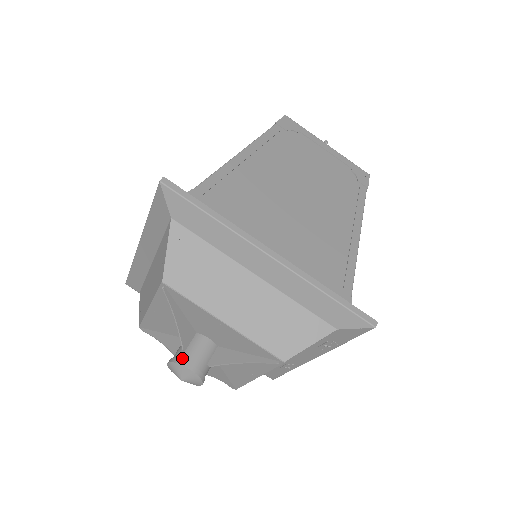
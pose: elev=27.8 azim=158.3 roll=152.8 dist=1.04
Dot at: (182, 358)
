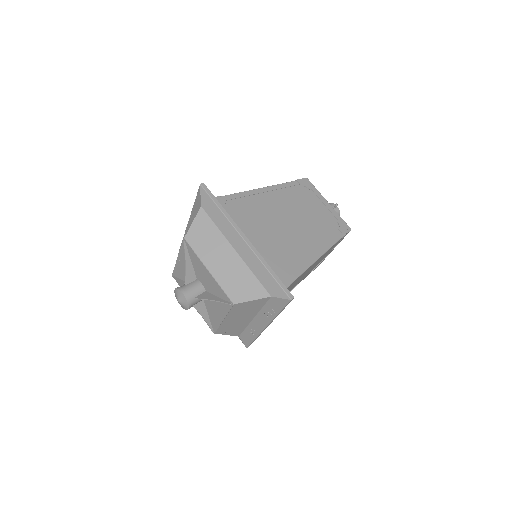
Dot at: (182, 288)
